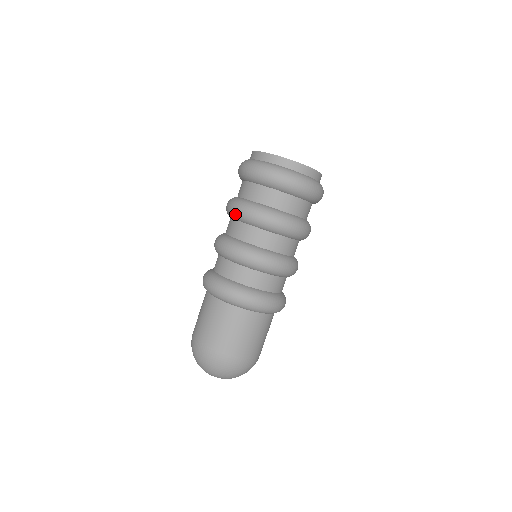
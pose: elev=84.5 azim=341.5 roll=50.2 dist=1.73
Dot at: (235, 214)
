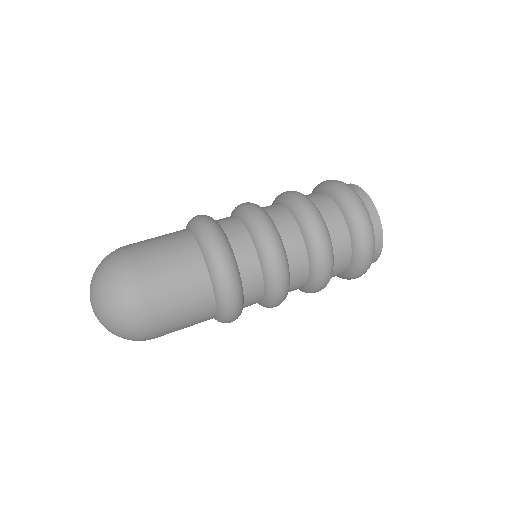
Dot at: occluded
